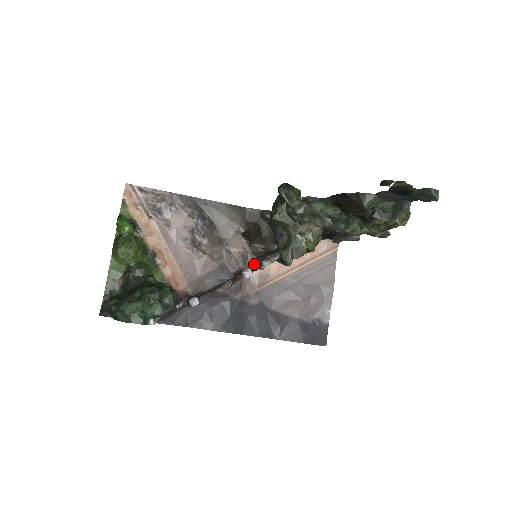
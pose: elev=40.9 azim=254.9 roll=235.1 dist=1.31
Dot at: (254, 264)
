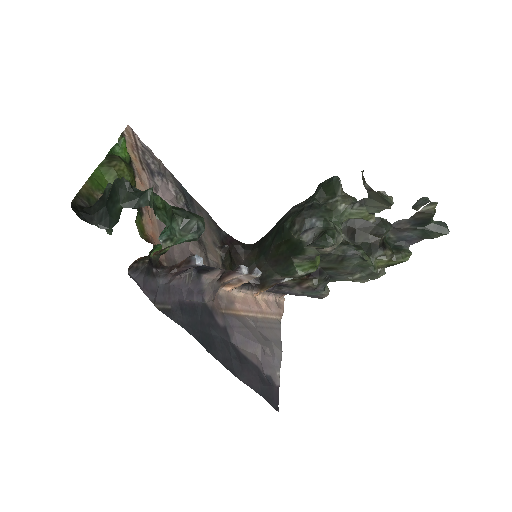
Dot at: occluded
